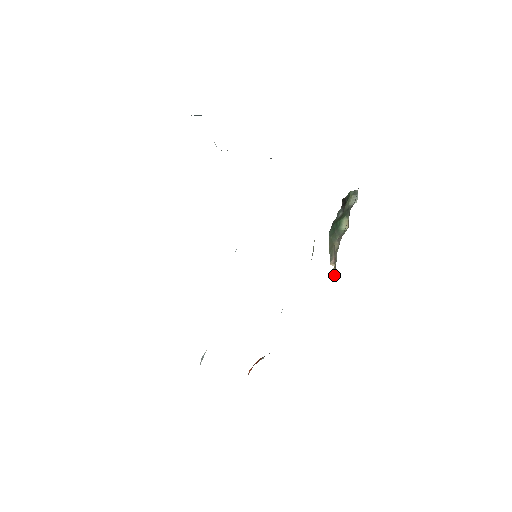
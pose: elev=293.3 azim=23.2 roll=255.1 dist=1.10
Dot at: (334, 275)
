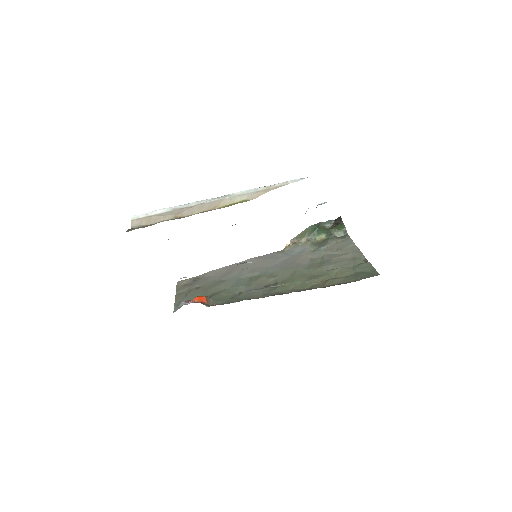
Dot at: (285, 247)
